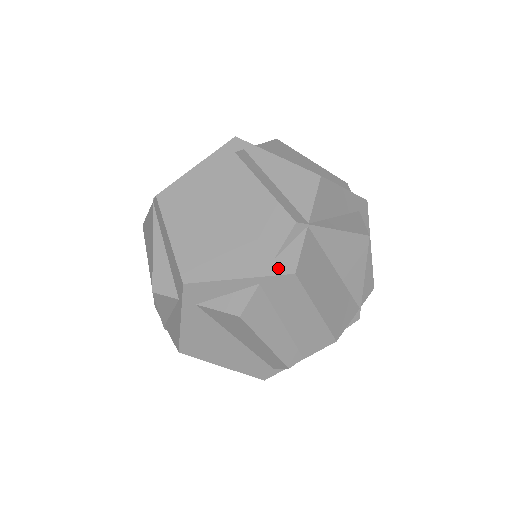
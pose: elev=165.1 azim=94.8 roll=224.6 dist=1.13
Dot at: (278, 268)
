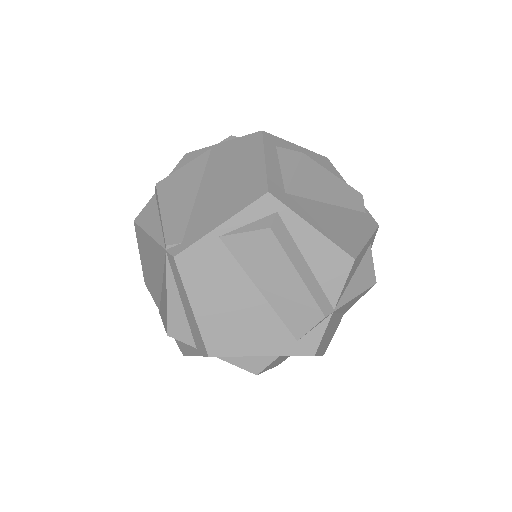
Dot at: (300, 350)
